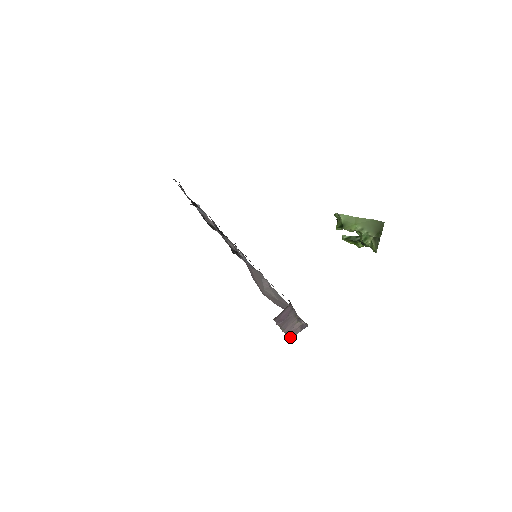
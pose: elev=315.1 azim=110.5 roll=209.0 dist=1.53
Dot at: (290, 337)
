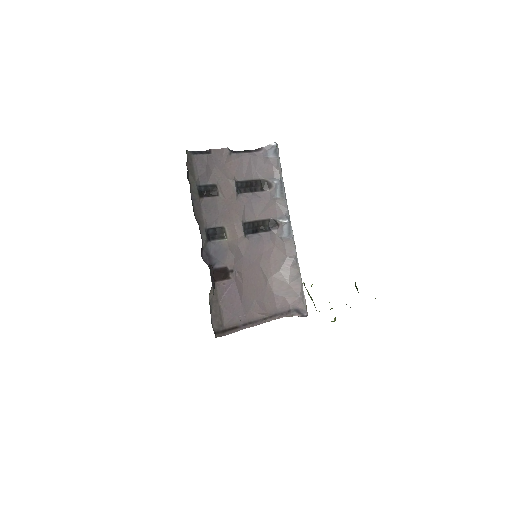
Dot at: occluded
